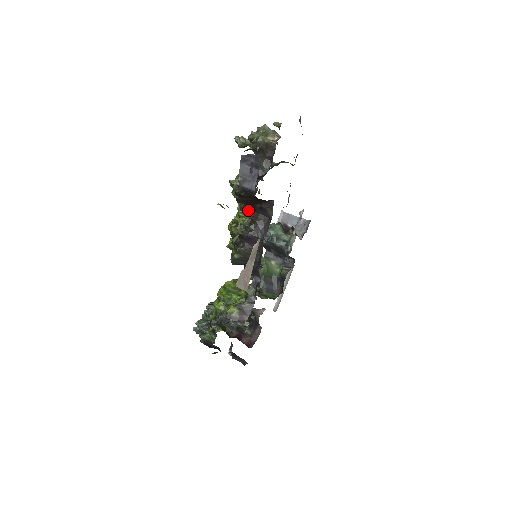
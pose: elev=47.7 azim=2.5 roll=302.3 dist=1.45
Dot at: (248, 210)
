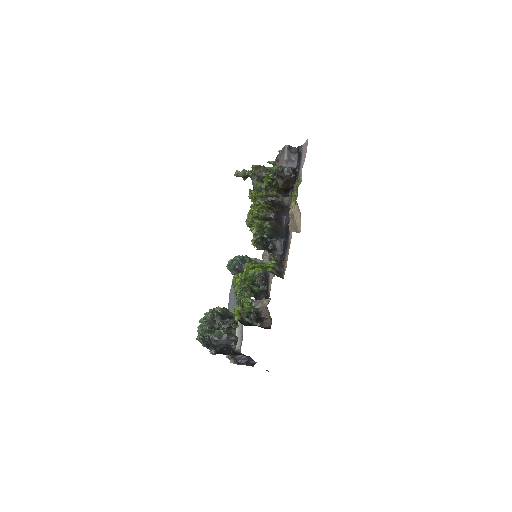
Dot at: (266, 204)
